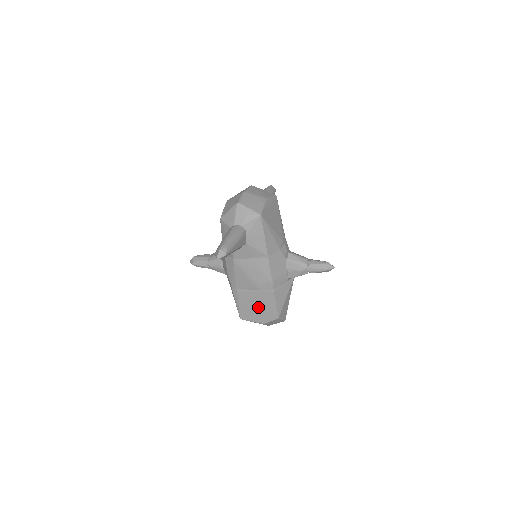
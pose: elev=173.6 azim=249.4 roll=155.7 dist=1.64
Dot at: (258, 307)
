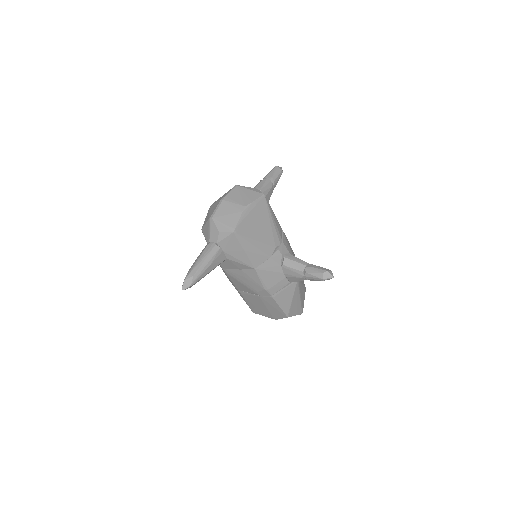
Dot at: (264, 307)
